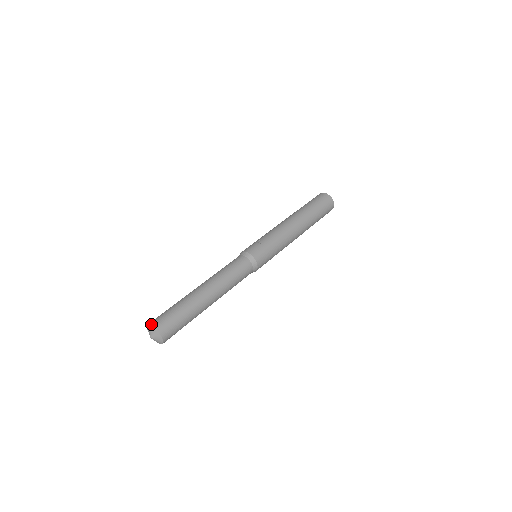
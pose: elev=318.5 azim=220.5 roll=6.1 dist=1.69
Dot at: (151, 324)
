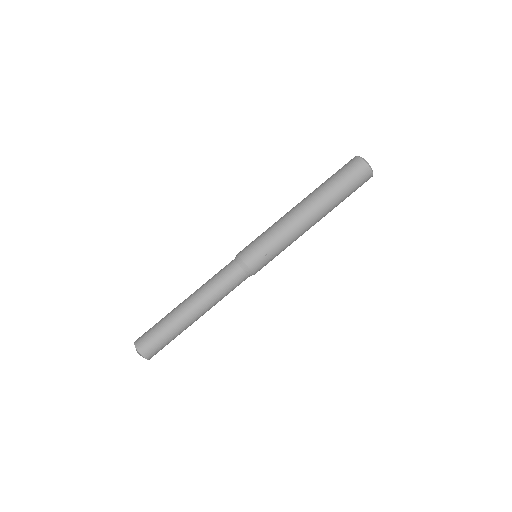
Dot at: (143, 356)
